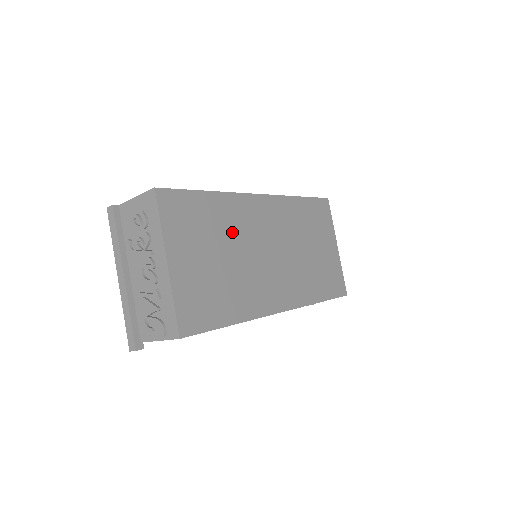
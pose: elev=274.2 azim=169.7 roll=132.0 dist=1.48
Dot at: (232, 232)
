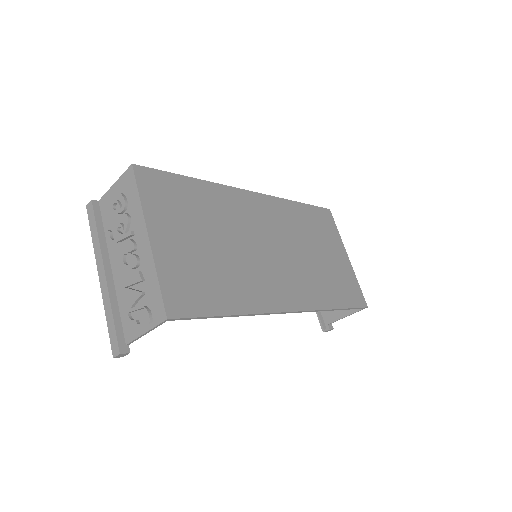
Dot at: (224, 221)
